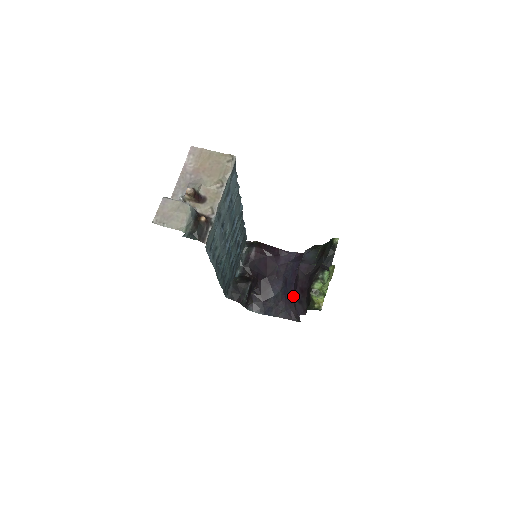
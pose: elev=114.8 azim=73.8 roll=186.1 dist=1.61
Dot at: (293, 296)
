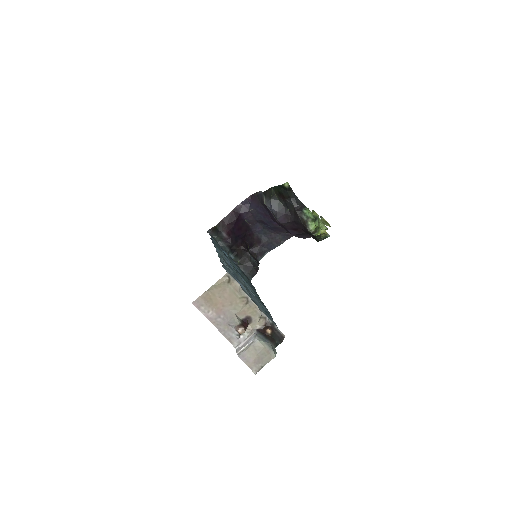
Dot at: (281, 228)
